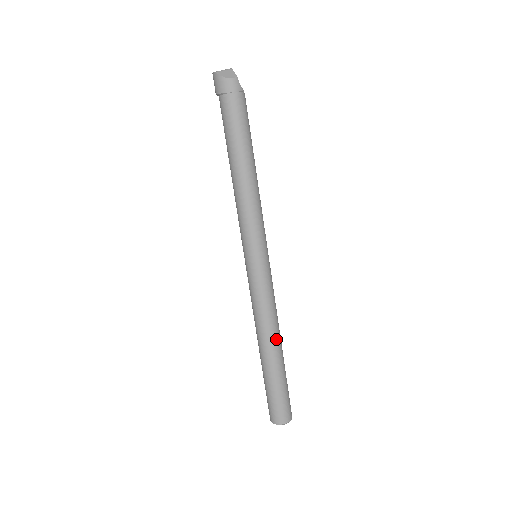
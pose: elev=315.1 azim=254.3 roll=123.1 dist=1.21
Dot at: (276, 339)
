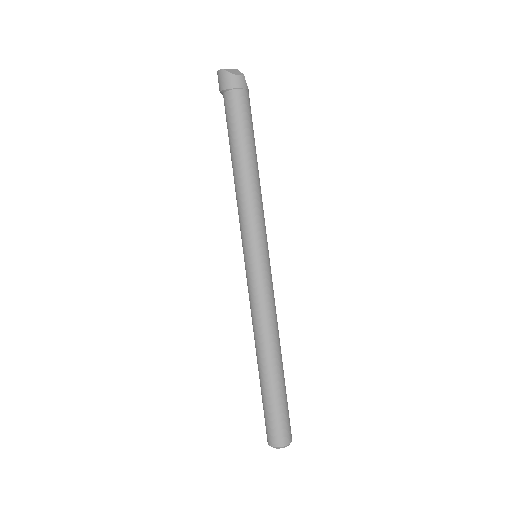
Dot at: (278, 346)
